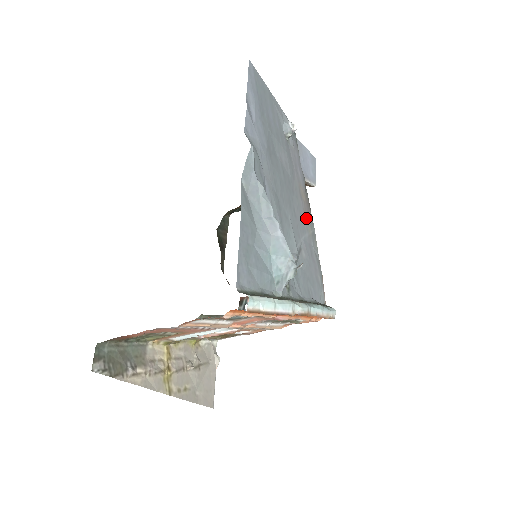
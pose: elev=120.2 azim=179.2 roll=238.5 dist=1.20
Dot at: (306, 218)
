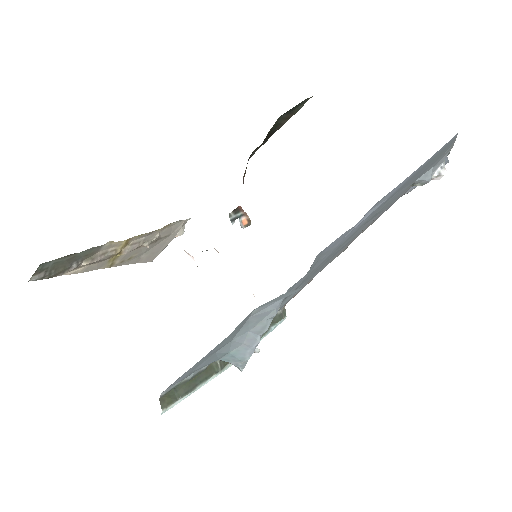
Dot at: occluded
